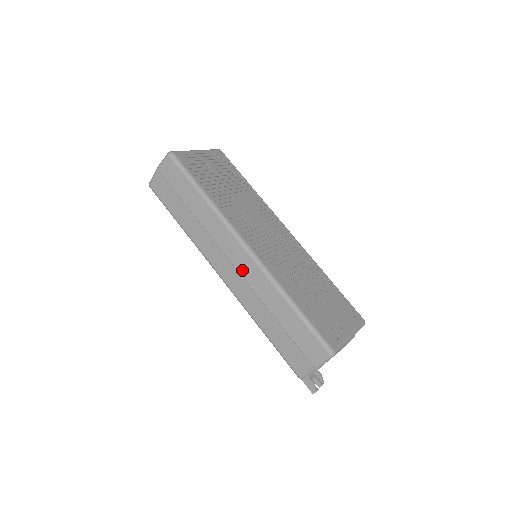
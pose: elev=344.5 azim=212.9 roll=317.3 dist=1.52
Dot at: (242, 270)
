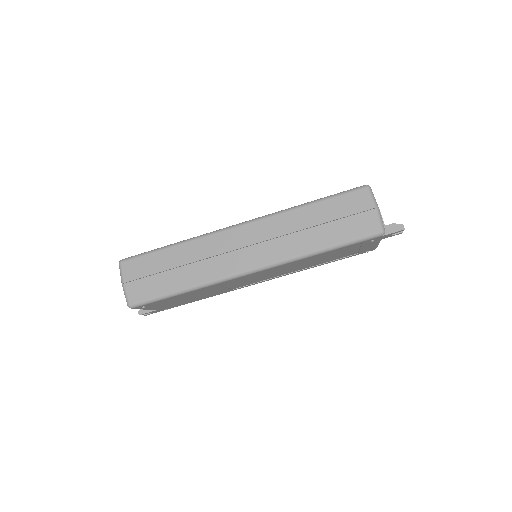
Dot at: (257, 239)
